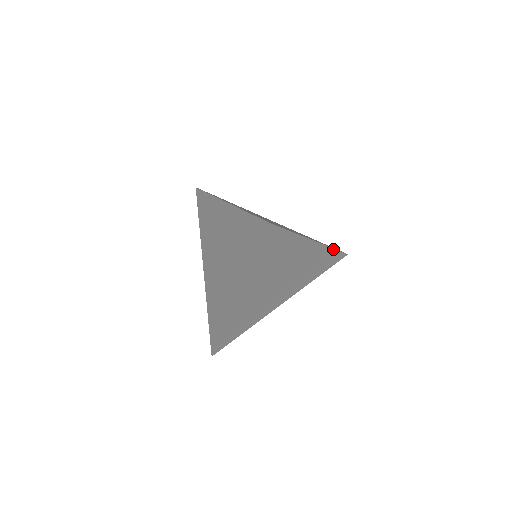
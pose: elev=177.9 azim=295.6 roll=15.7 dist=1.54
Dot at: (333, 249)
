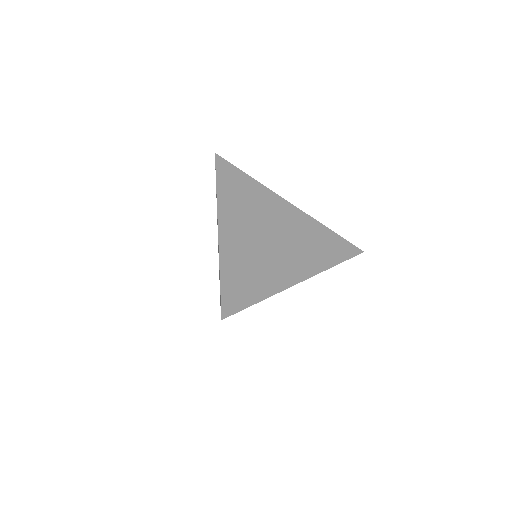
Dot at: (335, 265)
